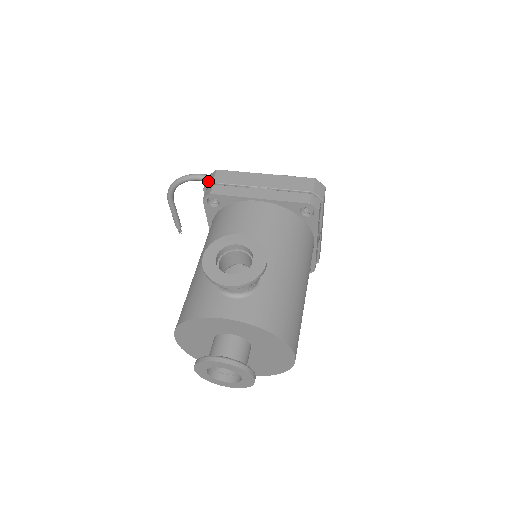
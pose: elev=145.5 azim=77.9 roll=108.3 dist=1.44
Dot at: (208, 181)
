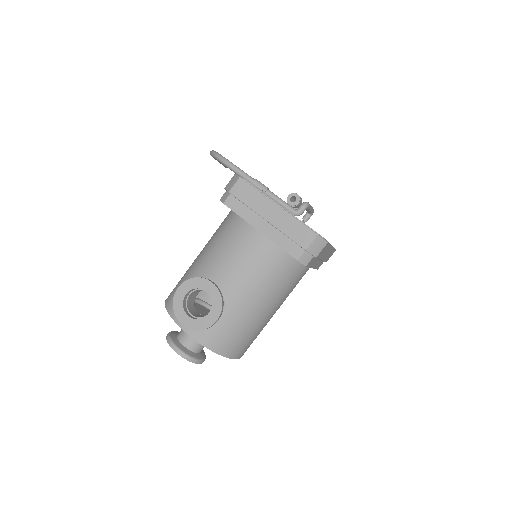
Dot at: (230, 184)
